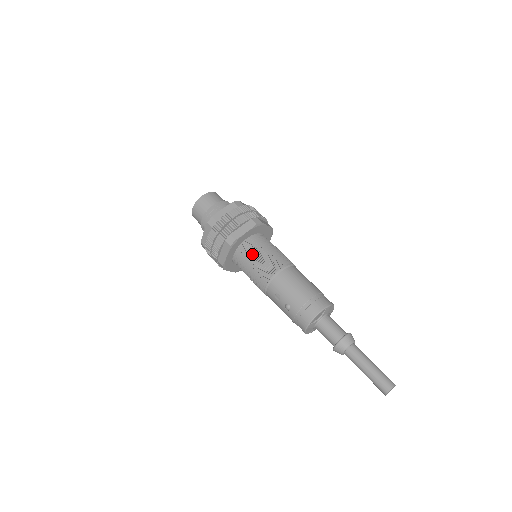
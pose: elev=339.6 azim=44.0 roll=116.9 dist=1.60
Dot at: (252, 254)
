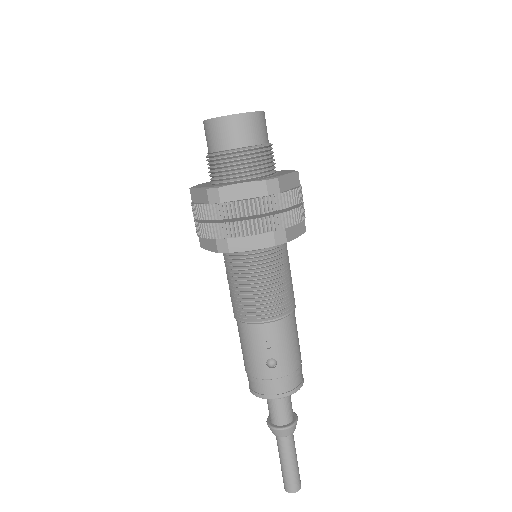
Dot at: (277, 267)
